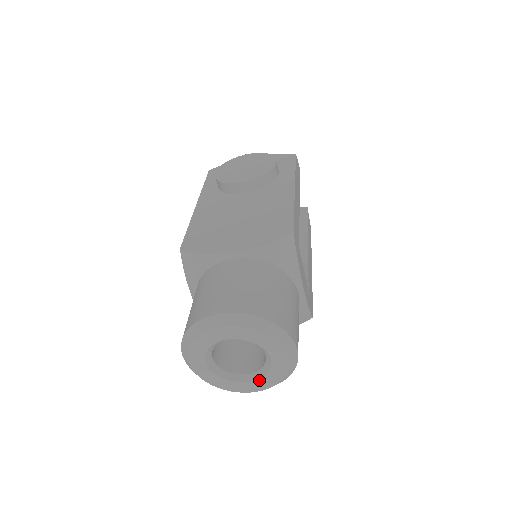
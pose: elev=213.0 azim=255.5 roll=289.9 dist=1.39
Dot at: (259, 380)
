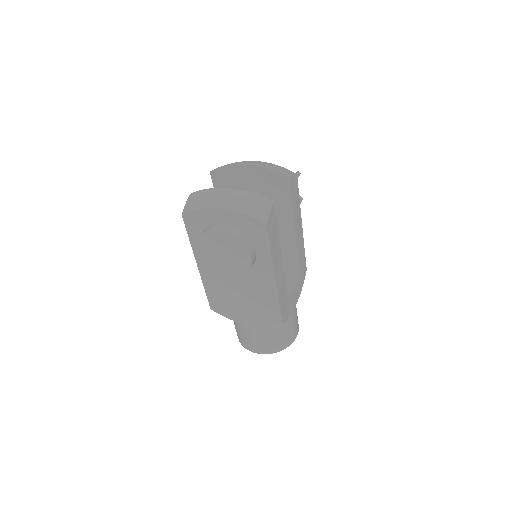
Dot at: occluded
